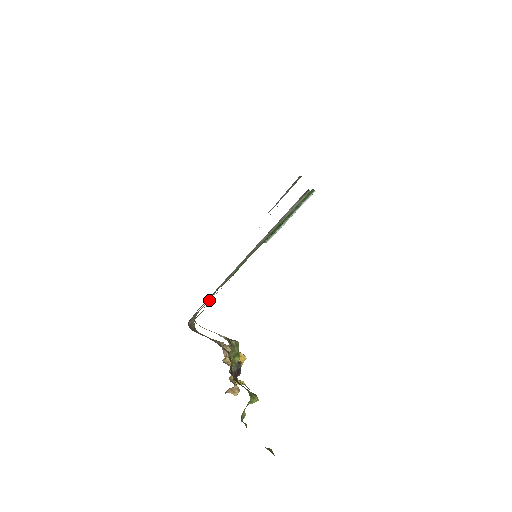
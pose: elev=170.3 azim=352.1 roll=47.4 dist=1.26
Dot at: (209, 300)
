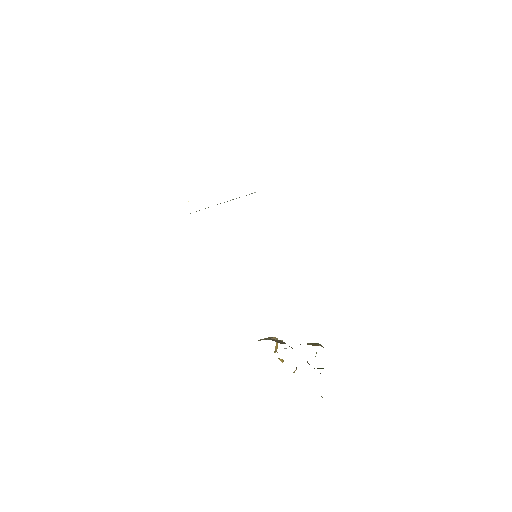
Dot at: occluded
